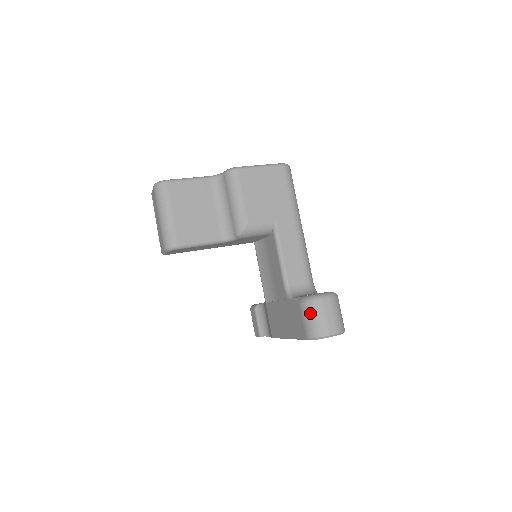
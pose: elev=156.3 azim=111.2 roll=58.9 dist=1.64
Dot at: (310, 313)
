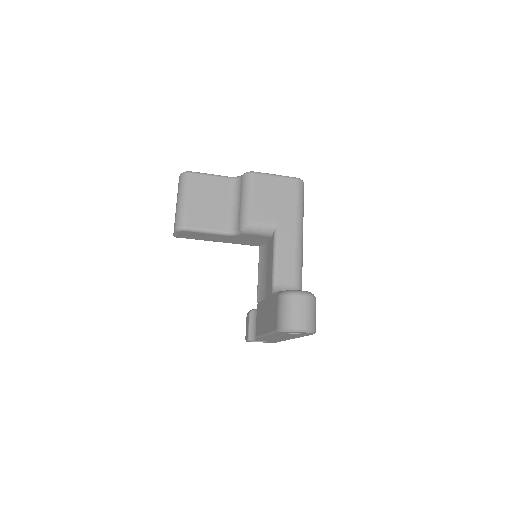
Dot at: (284, 305)
